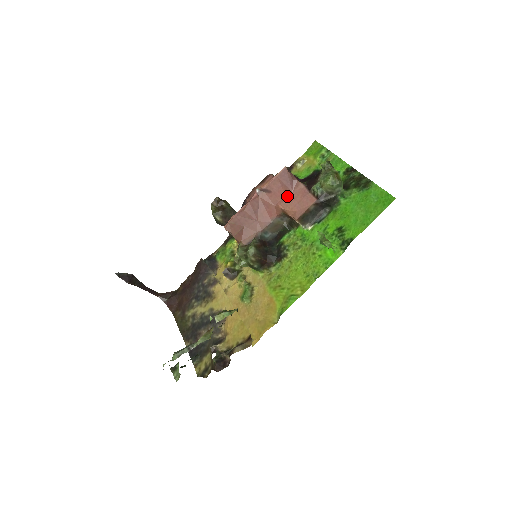
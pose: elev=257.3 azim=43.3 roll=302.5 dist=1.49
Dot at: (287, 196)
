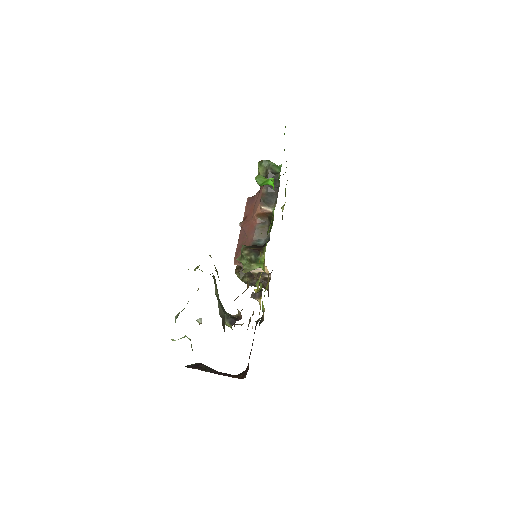
Dot at: (254, 207)
